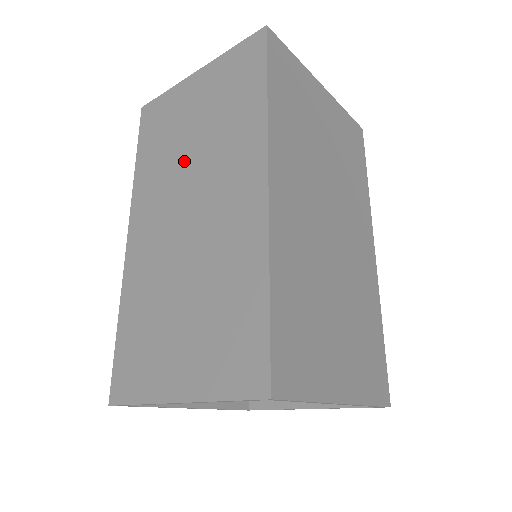
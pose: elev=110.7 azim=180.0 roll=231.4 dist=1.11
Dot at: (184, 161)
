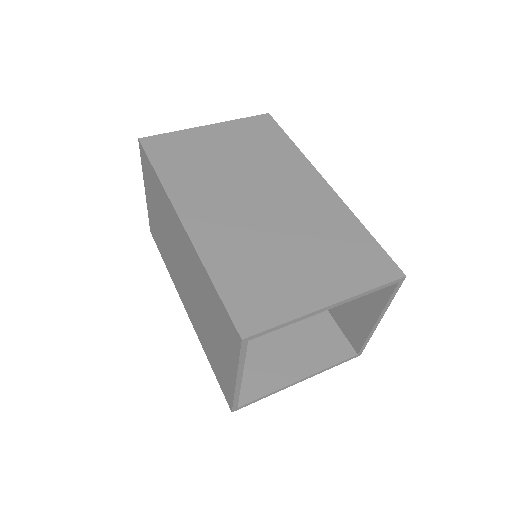
Dot at: (168, 244)
